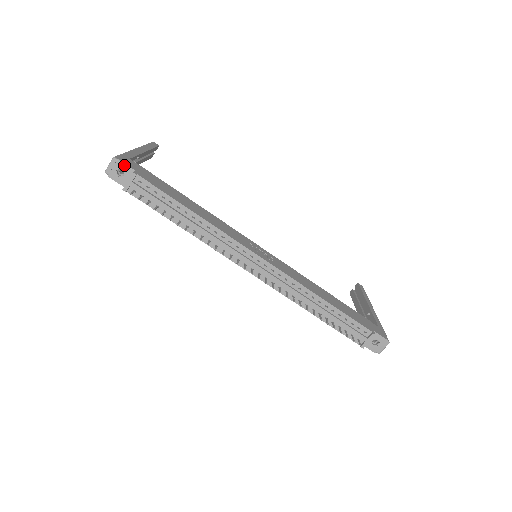
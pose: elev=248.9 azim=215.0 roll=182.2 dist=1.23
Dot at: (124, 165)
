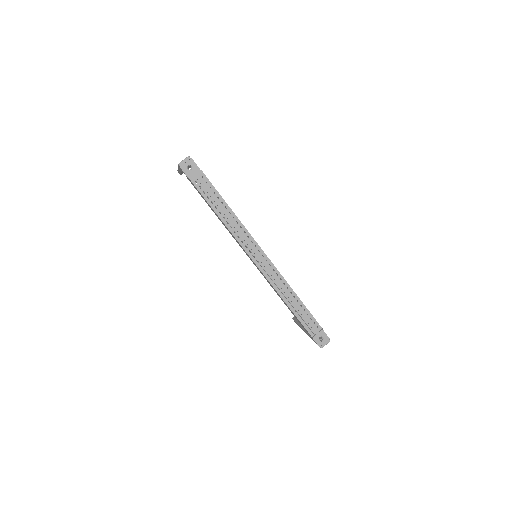
Dot at: (194, 163)
